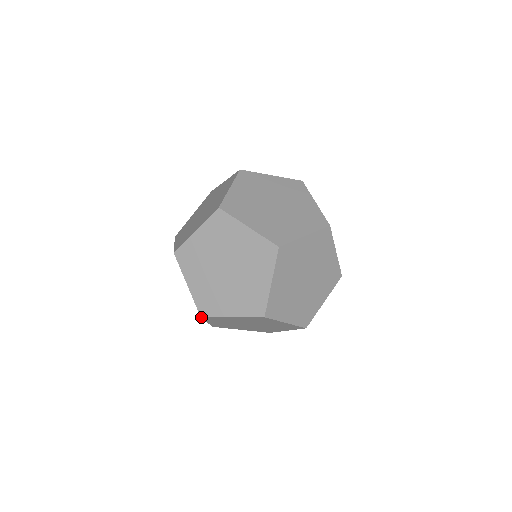
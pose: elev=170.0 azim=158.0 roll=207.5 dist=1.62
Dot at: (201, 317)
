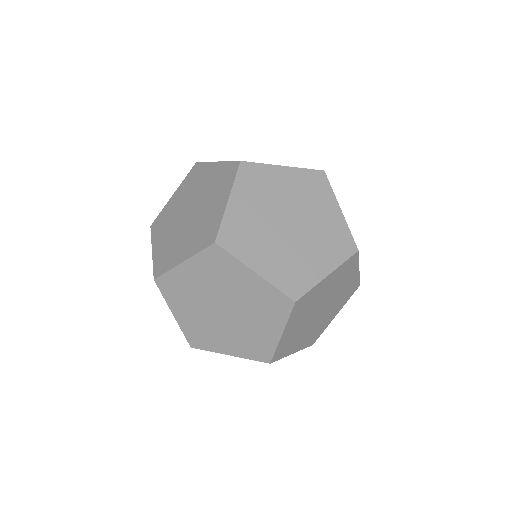
Dot at: (156, 284)
